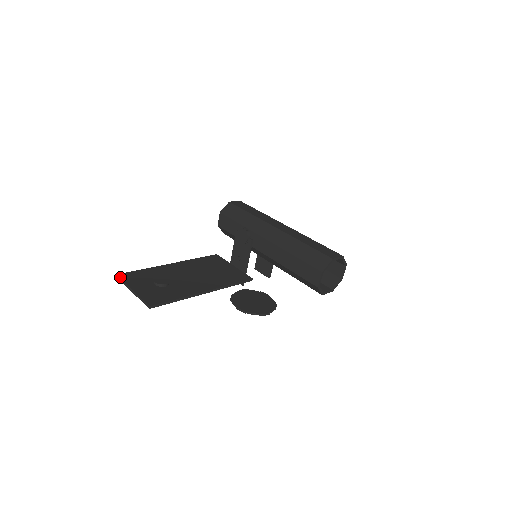
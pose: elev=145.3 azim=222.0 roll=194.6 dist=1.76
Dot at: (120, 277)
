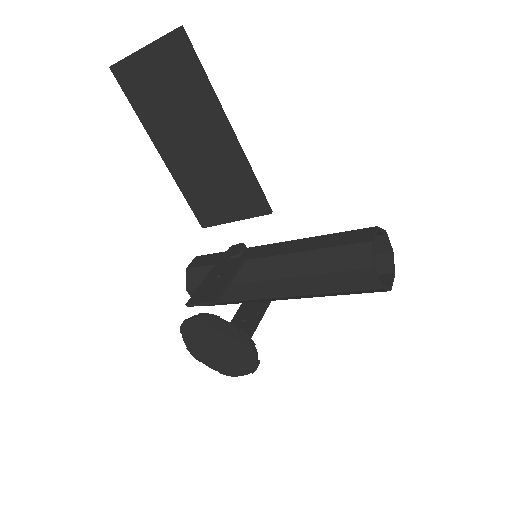
Dot at: (119, 63)
